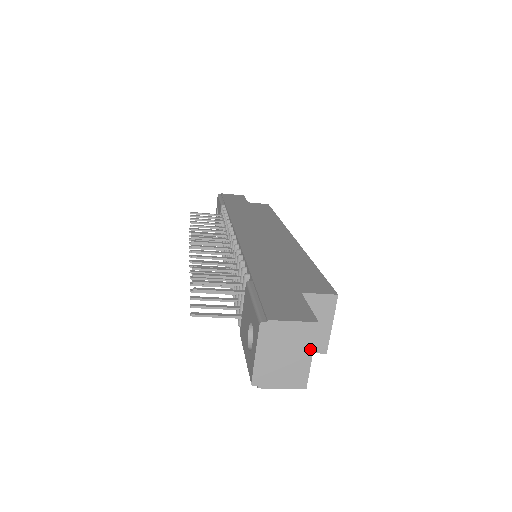
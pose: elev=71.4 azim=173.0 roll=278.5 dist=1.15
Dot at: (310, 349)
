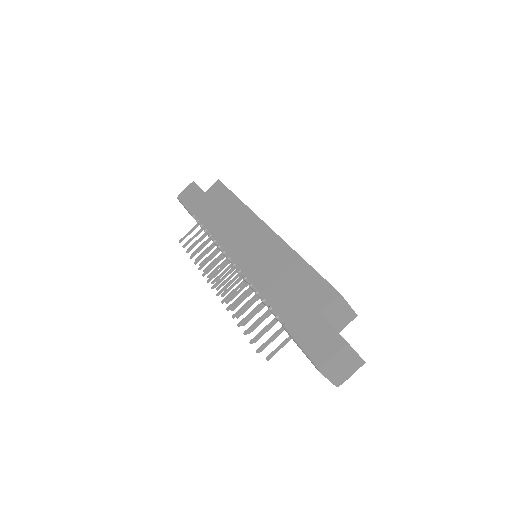
Dot at: (353, 353)
